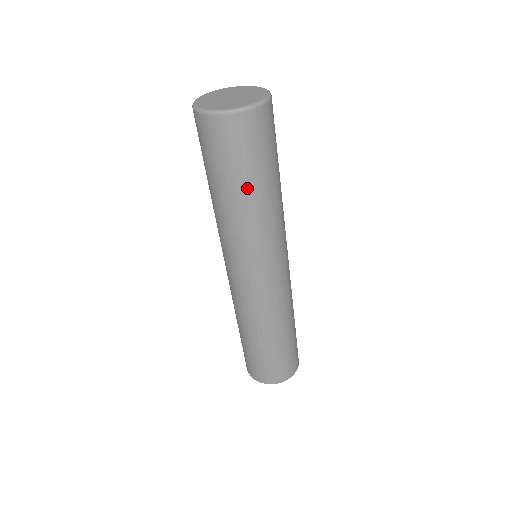
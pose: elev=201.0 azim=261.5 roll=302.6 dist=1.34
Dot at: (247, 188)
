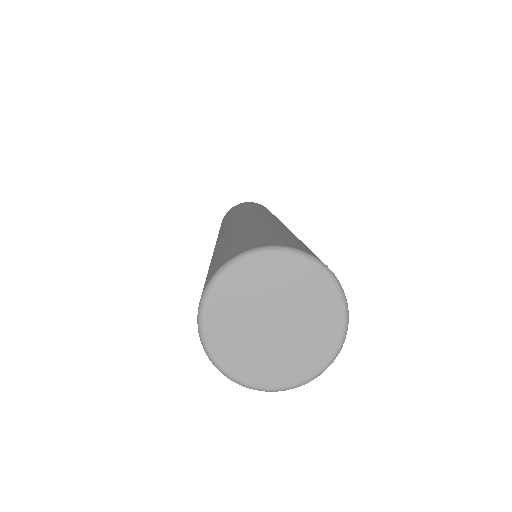
Dot at: occluded
